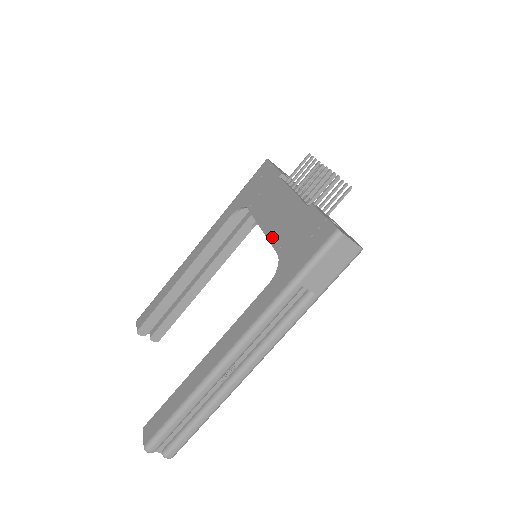
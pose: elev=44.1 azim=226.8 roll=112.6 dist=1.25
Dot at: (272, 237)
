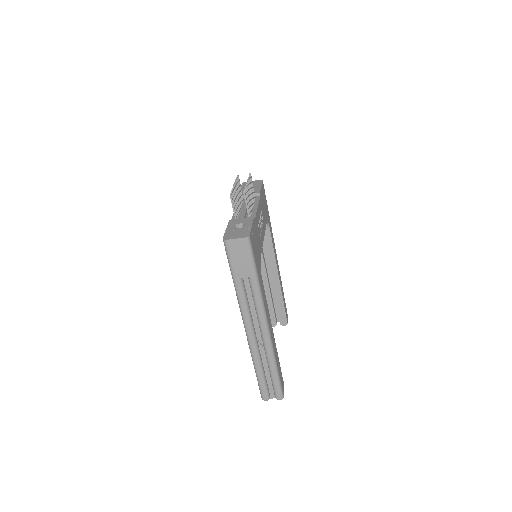
Dot at: occluded
